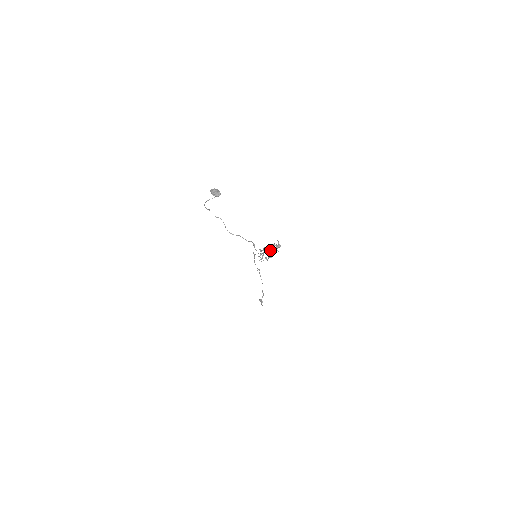
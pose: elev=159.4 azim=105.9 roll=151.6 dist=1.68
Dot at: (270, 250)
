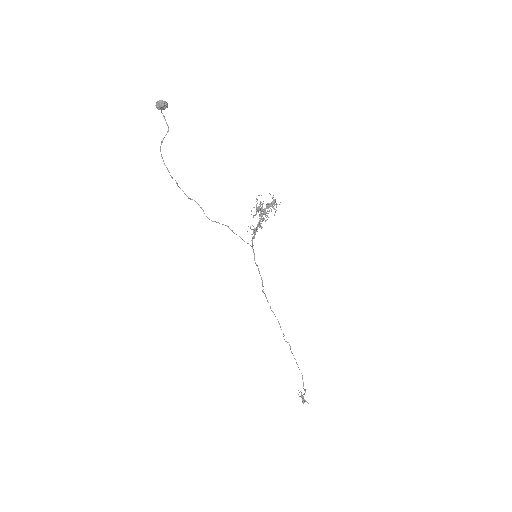
Dot at: (263, 211)
